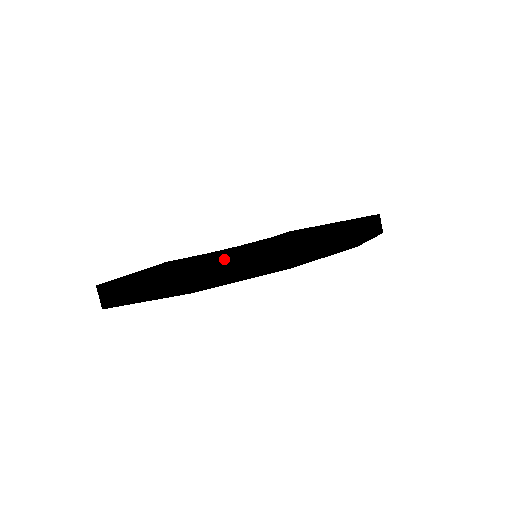
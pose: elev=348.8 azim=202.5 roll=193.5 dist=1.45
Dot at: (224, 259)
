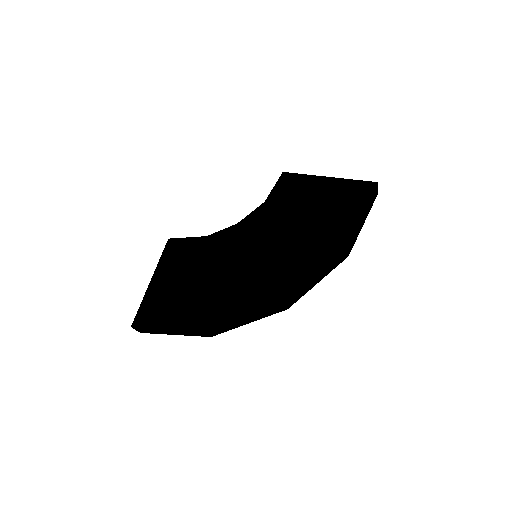
Dot at: (236, 319)
